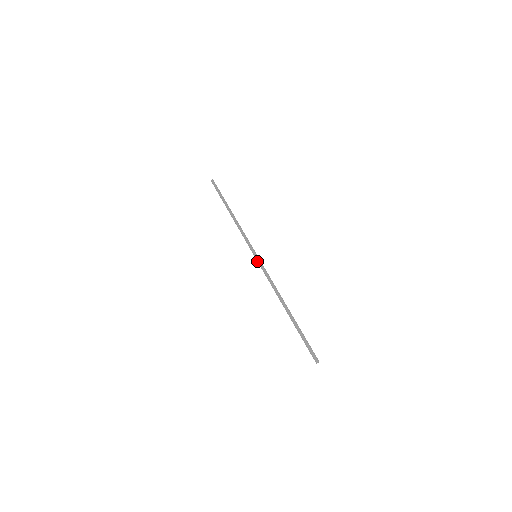
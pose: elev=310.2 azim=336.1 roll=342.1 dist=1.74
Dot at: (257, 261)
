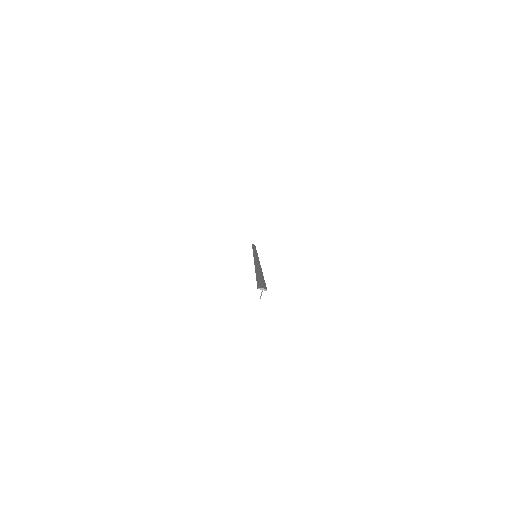
Dot at: (253, 256)
